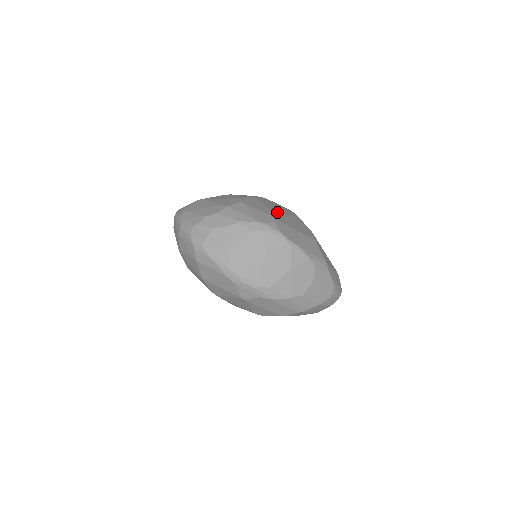
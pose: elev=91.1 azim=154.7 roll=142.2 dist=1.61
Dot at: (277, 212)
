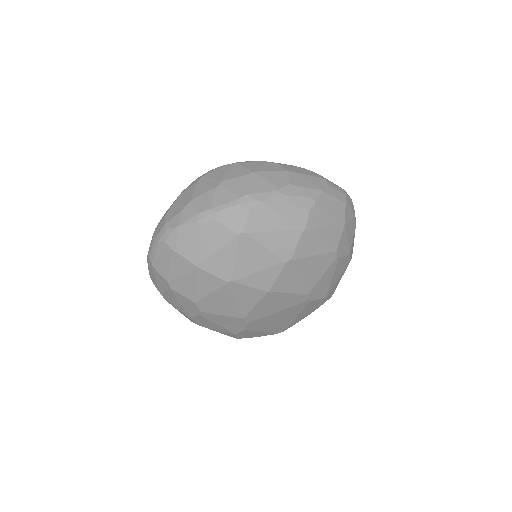
Dot at: occluded
